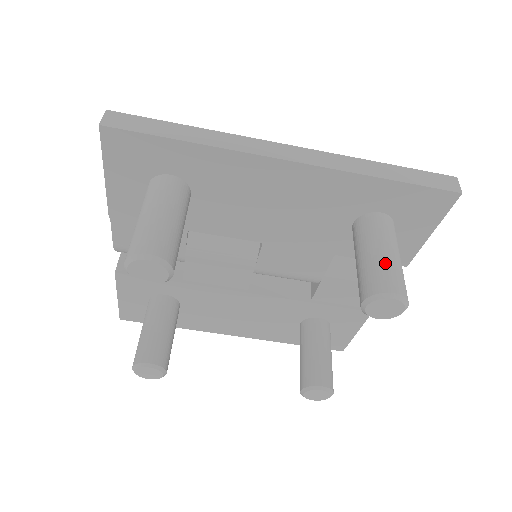
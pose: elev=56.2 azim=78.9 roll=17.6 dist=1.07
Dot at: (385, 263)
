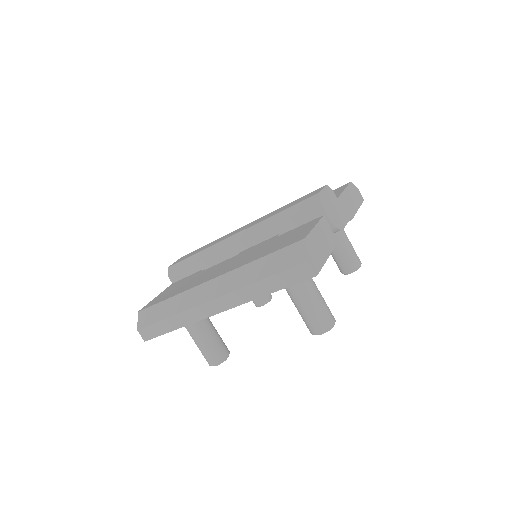
Dot at: (306, 316)
